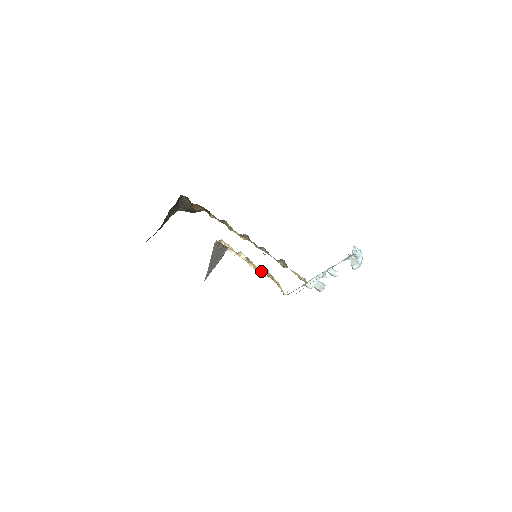
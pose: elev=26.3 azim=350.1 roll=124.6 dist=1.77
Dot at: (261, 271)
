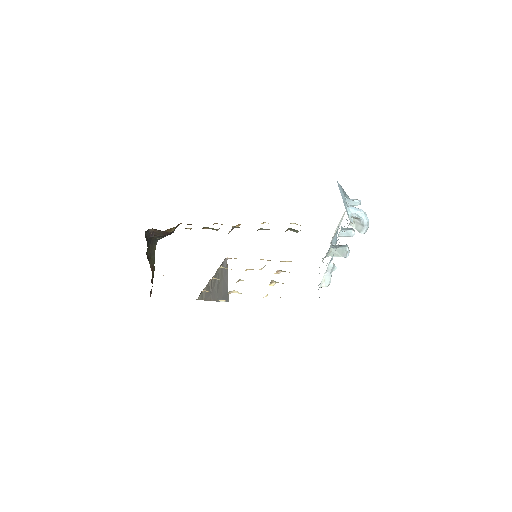
Dot at: occluded
